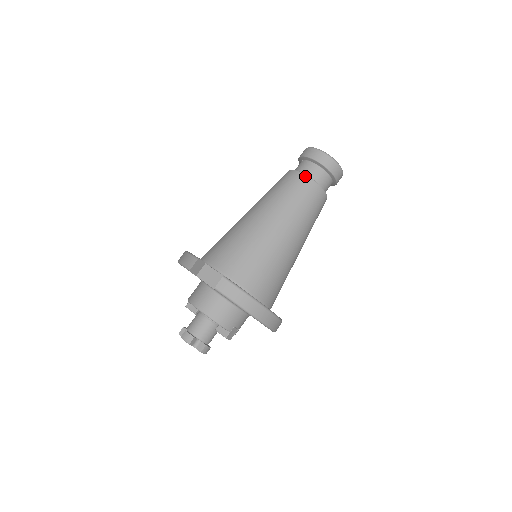
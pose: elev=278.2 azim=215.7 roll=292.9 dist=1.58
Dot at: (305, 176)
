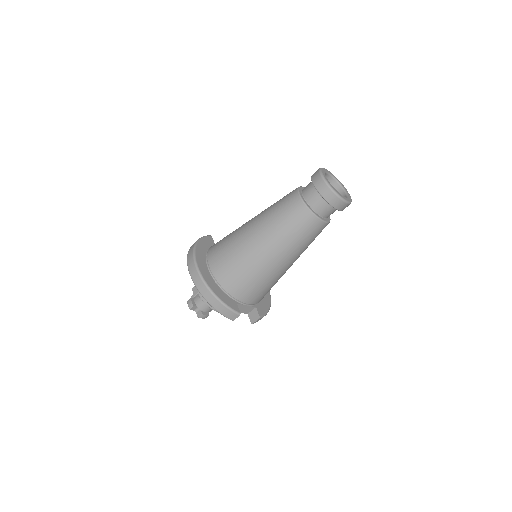
Dot at: (326, 224)
